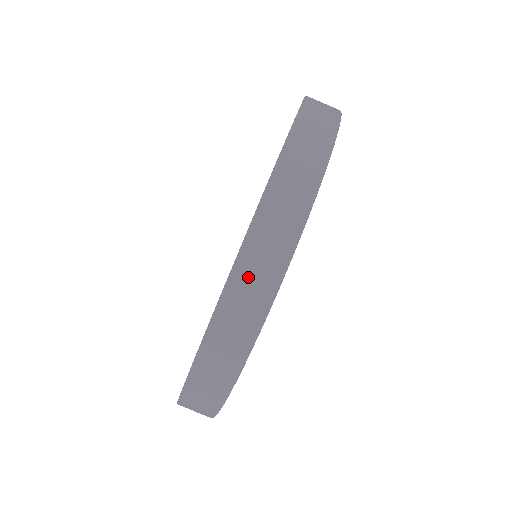
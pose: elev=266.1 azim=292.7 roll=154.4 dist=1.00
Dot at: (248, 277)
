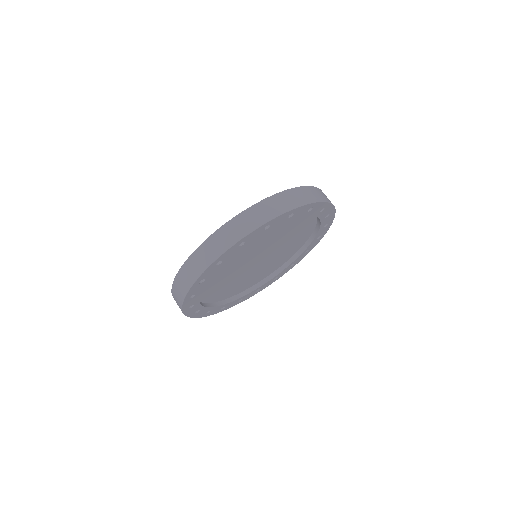
Dot at: (201, 255)
